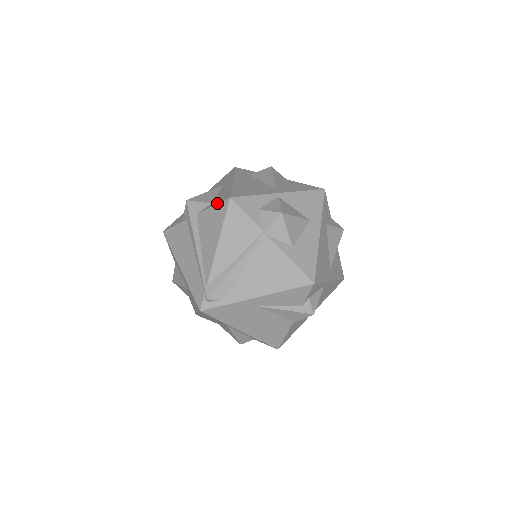
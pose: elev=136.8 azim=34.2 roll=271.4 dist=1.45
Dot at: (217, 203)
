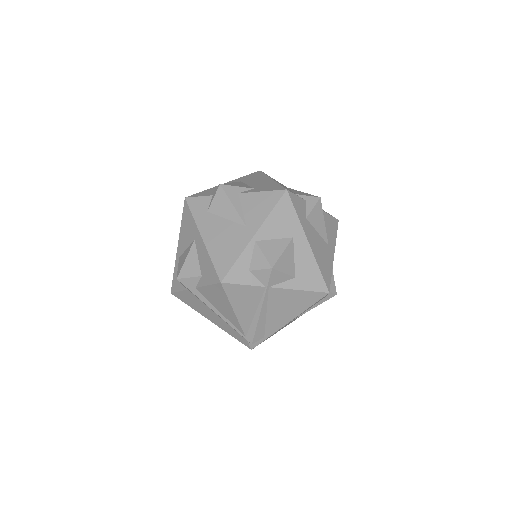
Dot at: (210, 284)
